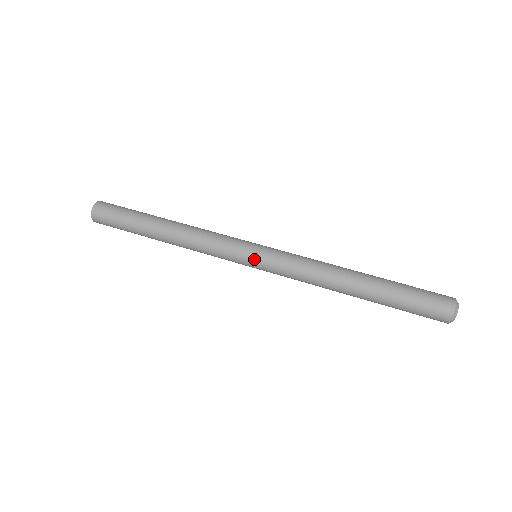
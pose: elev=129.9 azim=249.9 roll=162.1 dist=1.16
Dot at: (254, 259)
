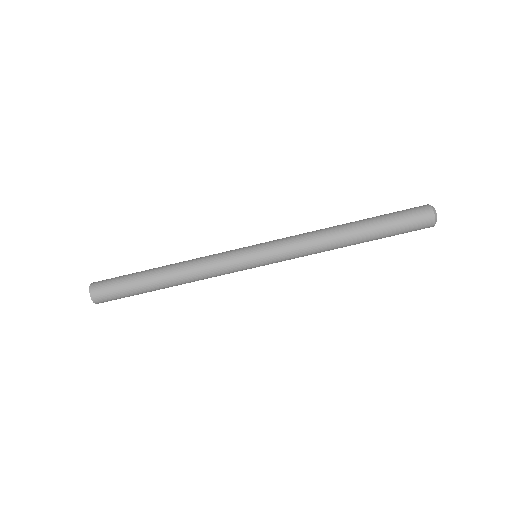
Dot at: occluded
